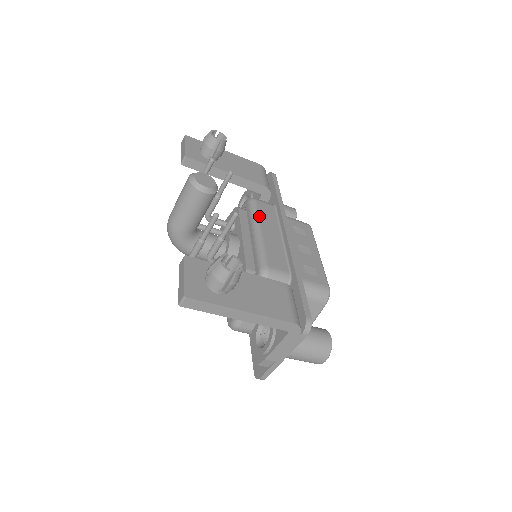
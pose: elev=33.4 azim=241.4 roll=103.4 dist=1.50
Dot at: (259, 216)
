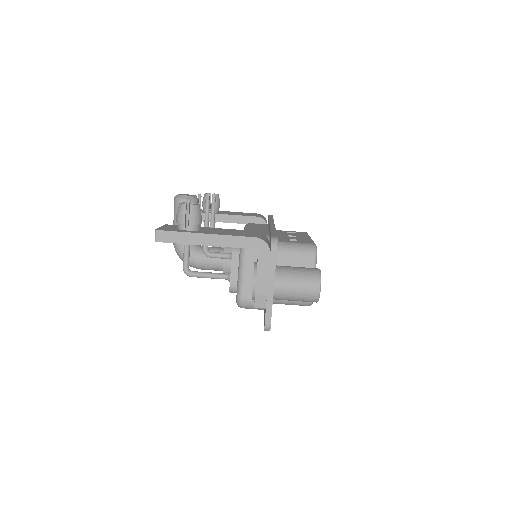
Dot at: occluded
